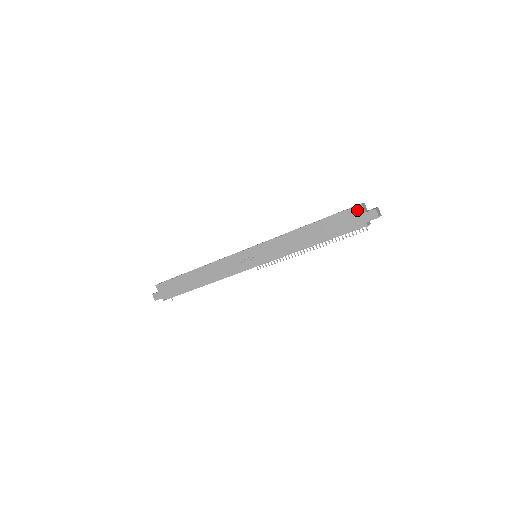
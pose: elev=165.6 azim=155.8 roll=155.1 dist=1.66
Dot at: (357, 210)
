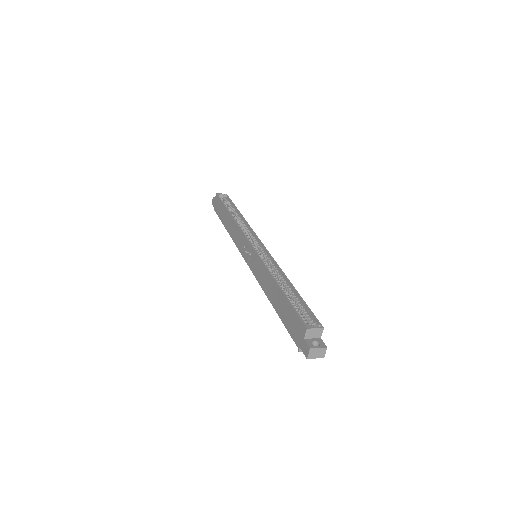
Dot at: (302, 328)
